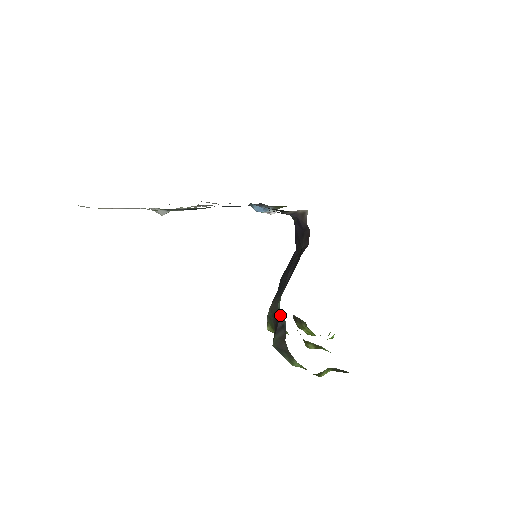
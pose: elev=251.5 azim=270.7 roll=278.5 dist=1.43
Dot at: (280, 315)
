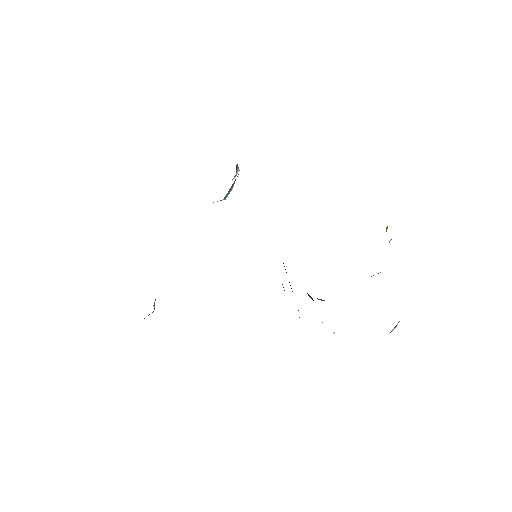
Dot at: occluded
